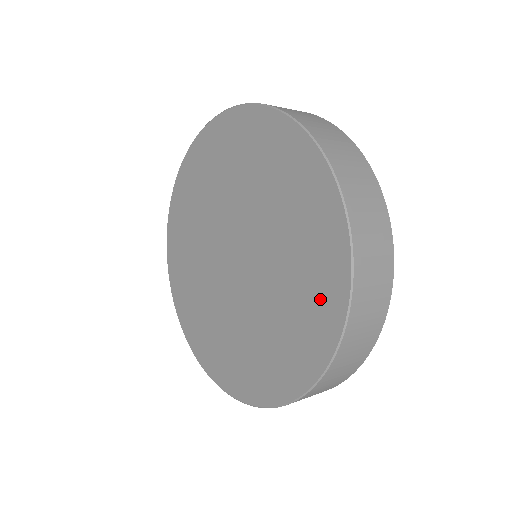
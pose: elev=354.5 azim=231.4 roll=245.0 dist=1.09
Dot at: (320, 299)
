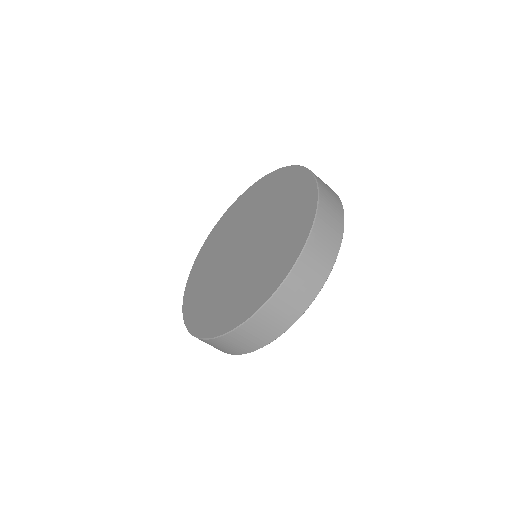
Dot at: (286, 253)
